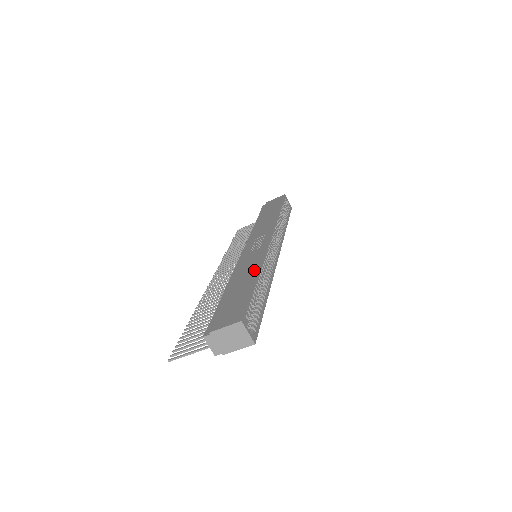
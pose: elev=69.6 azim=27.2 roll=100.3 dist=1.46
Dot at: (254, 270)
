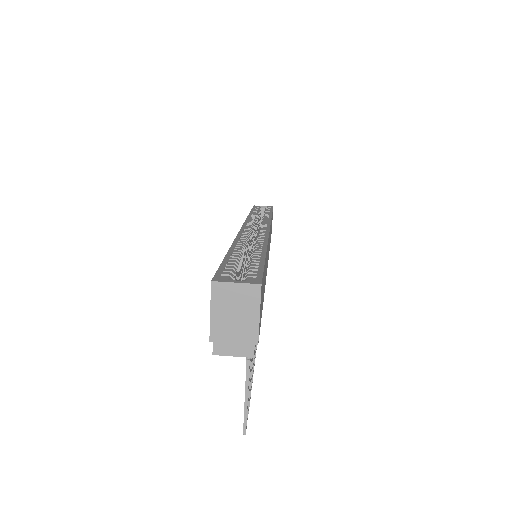
Dot at: occluded
